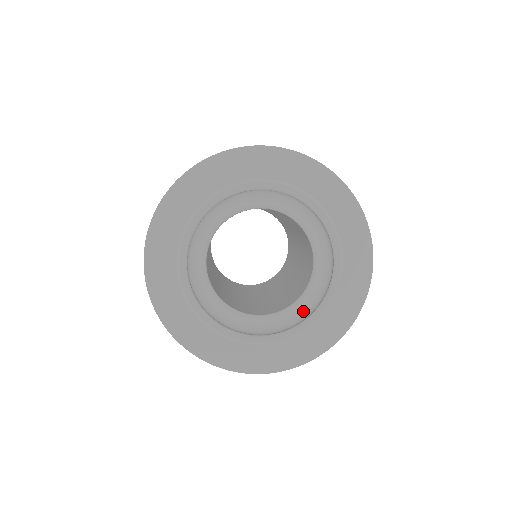
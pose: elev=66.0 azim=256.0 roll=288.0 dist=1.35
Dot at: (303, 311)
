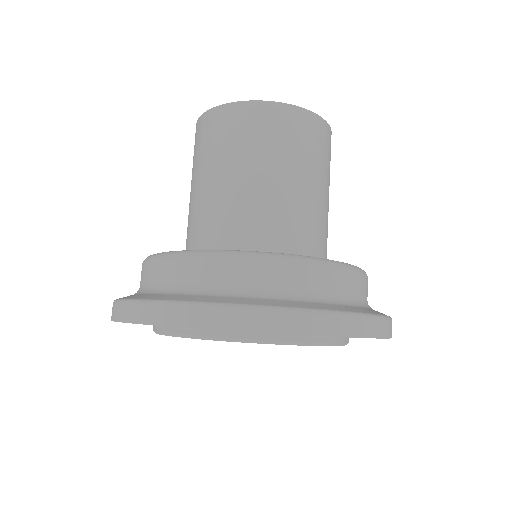
Dot at: occluded
